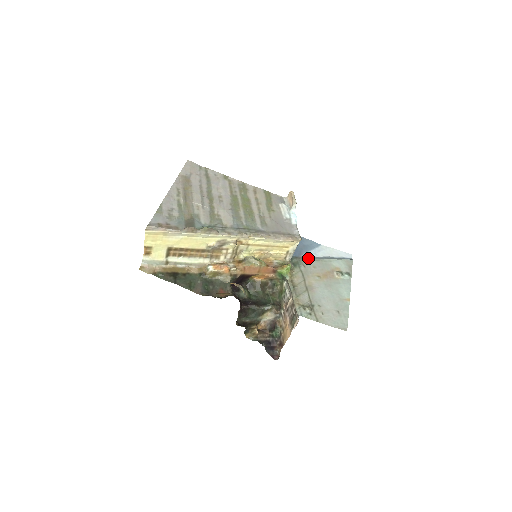
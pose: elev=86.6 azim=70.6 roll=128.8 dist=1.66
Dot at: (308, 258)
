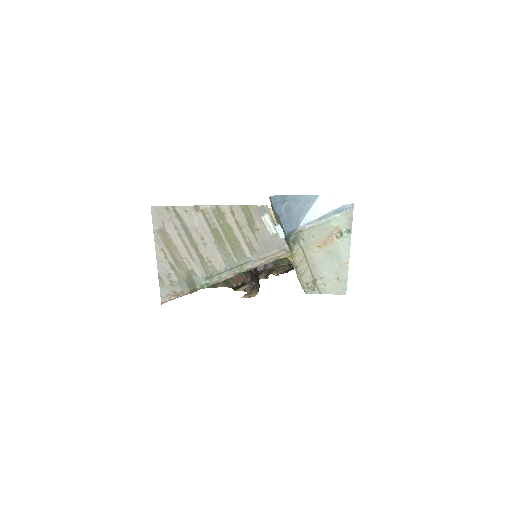
Dot at: (306, 228)
